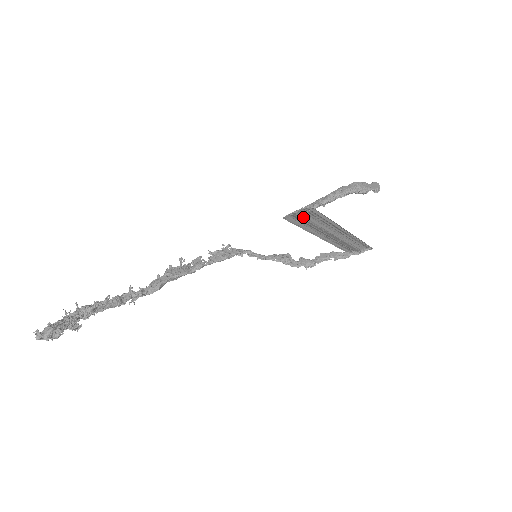
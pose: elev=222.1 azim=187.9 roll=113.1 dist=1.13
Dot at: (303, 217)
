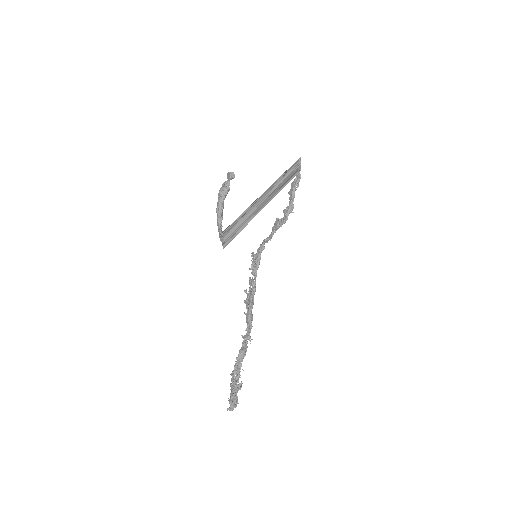
Dot at: (229, 235)
